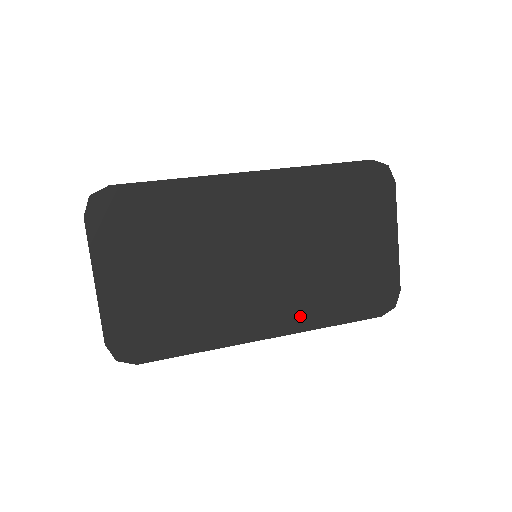
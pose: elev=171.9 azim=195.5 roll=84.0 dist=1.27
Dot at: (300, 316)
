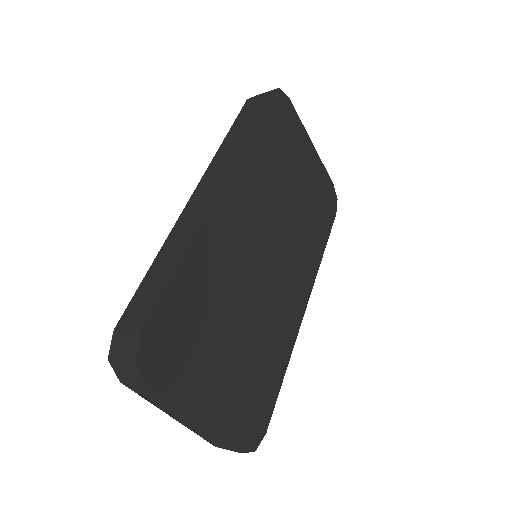
Dot at: (309, 268)
